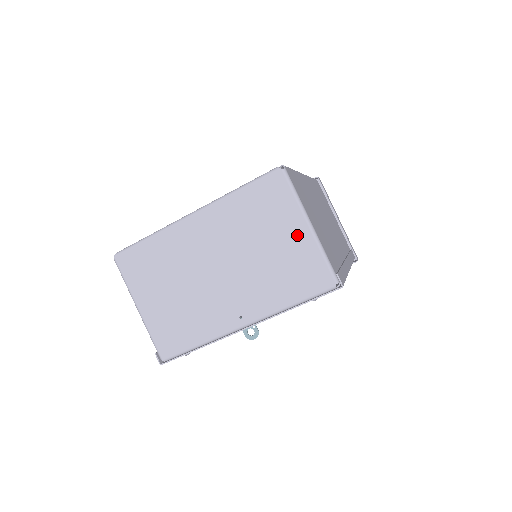
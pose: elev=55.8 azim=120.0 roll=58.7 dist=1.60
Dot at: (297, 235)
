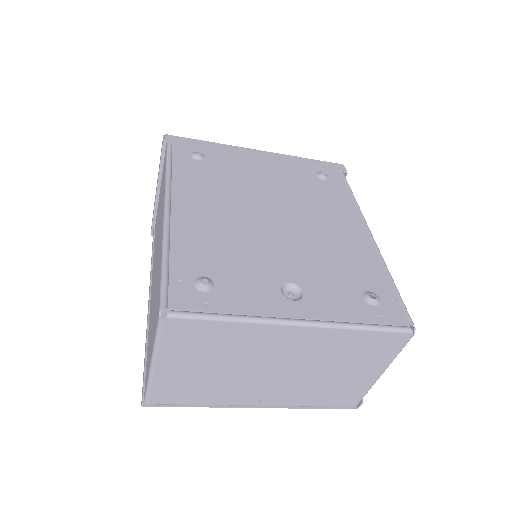
Dot at: (367, 375)
